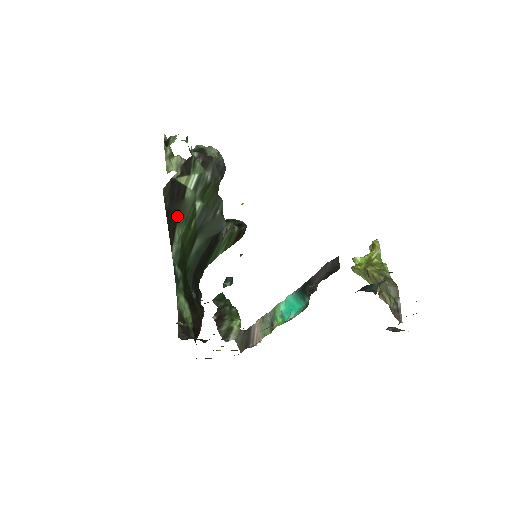
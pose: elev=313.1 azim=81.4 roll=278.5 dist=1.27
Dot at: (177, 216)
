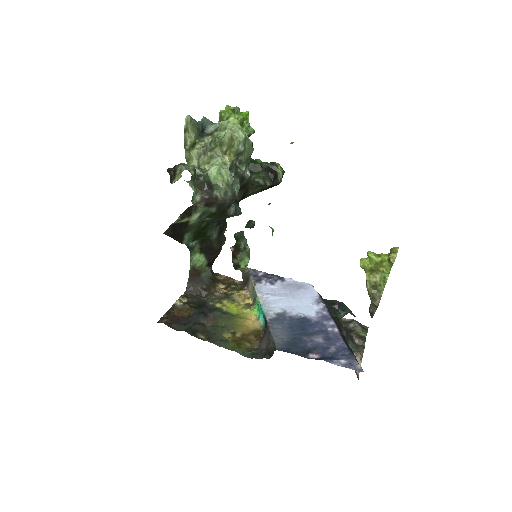
Dot at: (184, 232)
